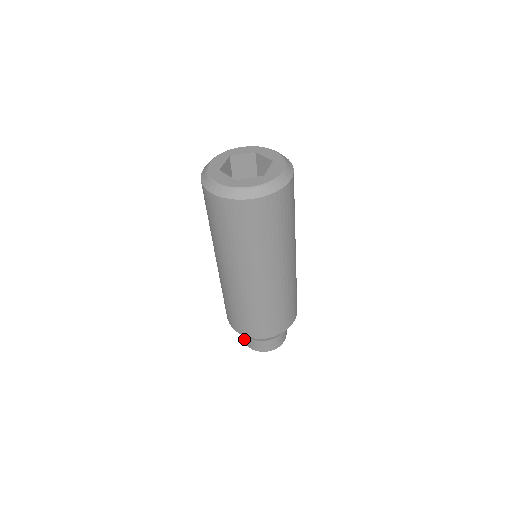
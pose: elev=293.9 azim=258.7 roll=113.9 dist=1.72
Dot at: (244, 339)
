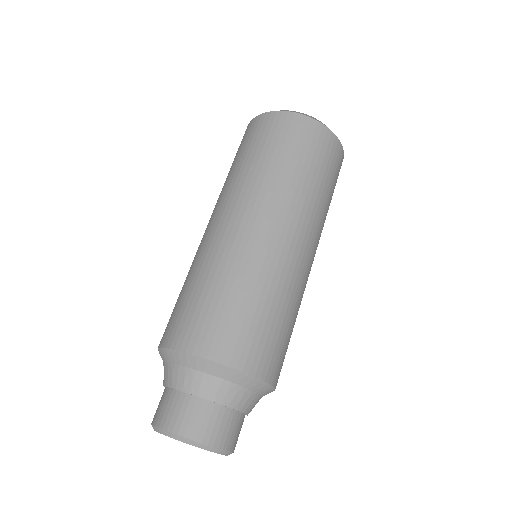
Dot at: (156, 410)
